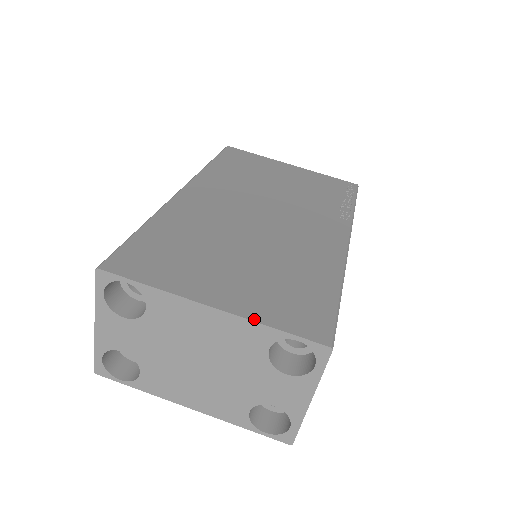
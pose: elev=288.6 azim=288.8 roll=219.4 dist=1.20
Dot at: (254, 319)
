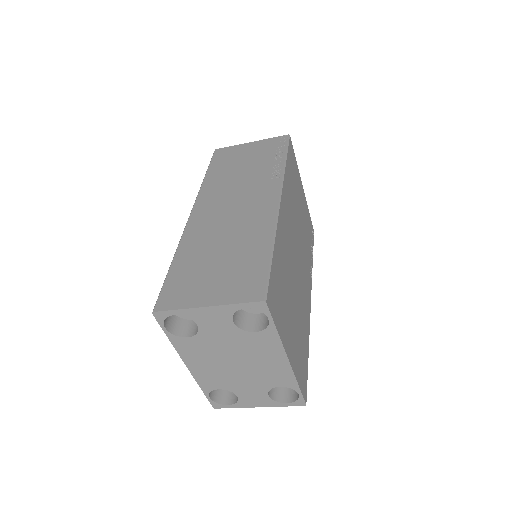
Dot at: (296, 376)
